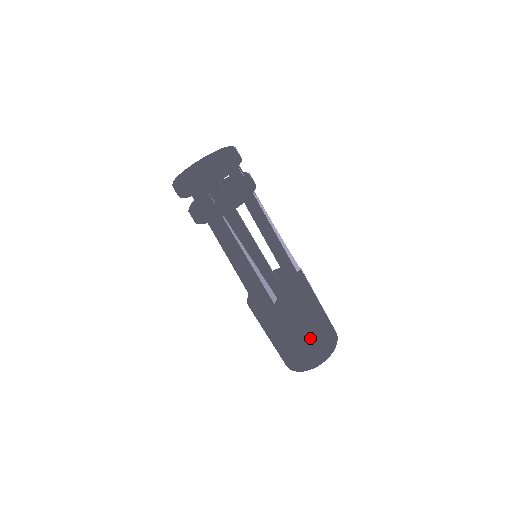
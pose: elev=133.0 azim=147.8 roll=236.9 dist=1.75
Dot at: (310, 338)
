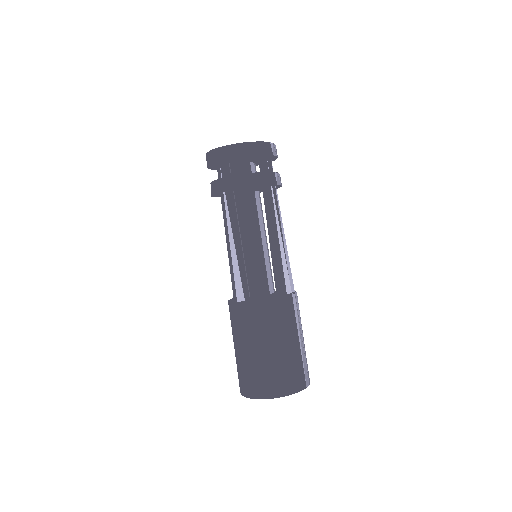
Dot at: (258, 362)
